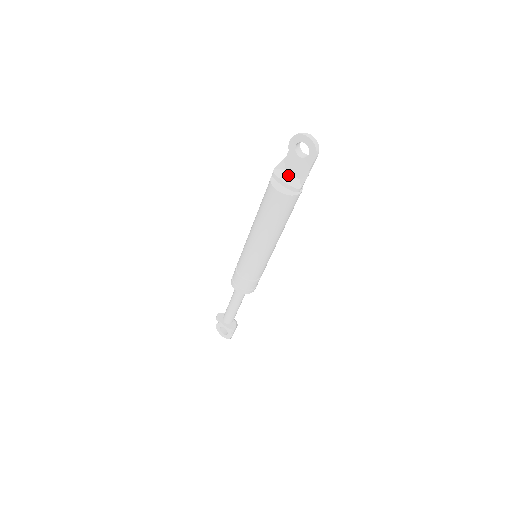
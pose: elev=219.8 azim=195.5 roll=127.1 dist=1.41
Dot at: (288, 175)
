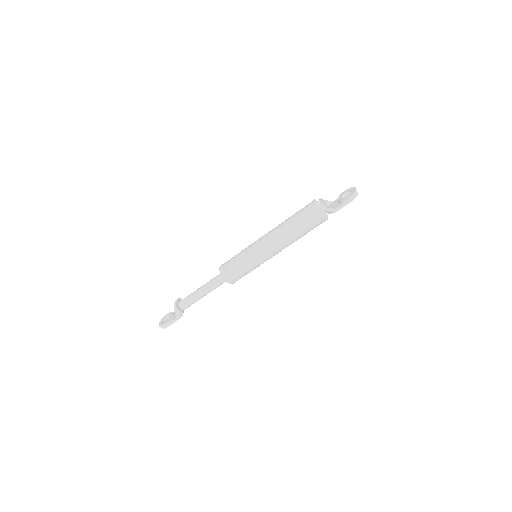
Dot at: occluded
